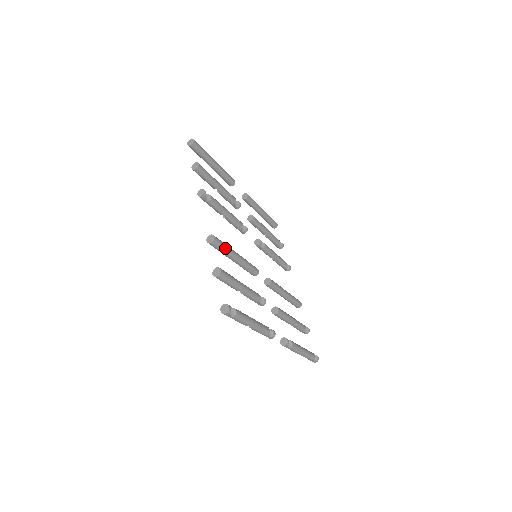
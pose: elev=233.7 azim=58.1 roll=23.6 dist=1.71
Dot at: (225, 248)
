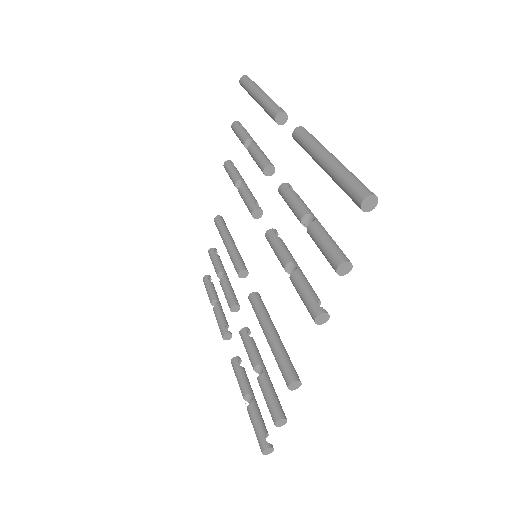
Dot at: occluded
